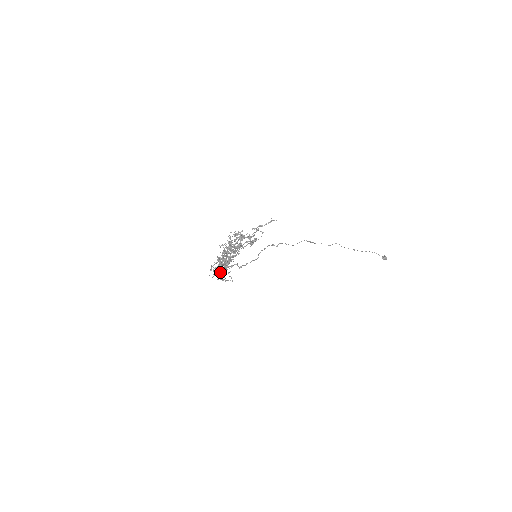
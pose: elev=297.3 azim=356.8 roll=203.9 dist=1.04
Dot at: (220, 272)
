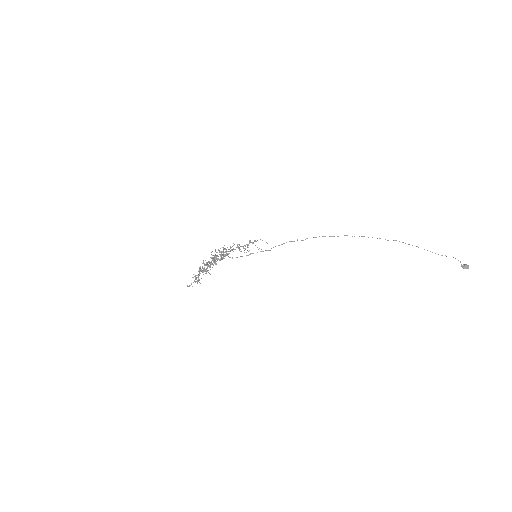
Dot at: occluded
